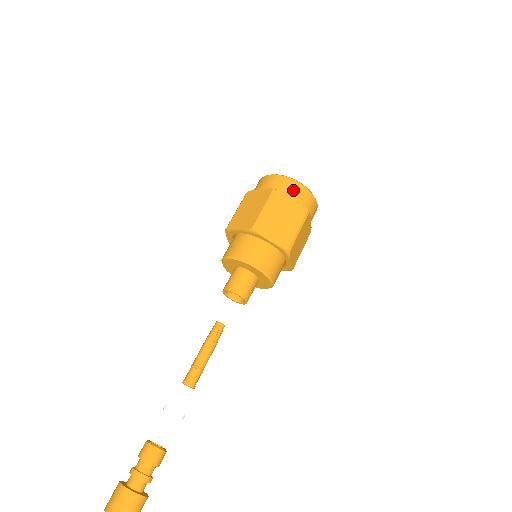
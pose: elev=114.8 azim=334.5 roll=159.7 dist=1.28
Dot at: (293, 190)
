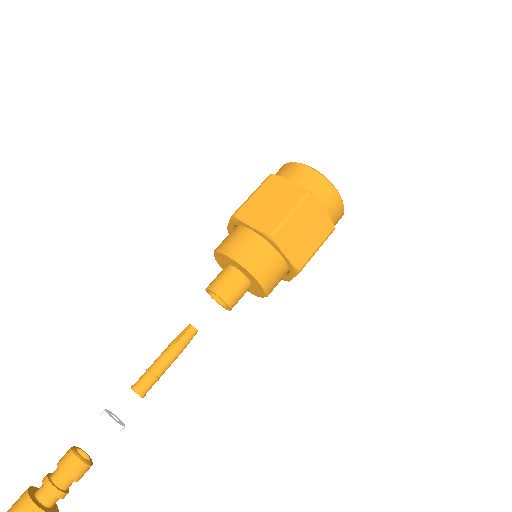
Dot at: (294, 173)
